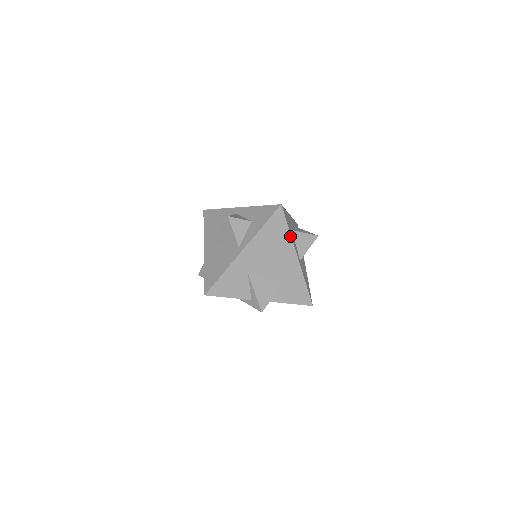
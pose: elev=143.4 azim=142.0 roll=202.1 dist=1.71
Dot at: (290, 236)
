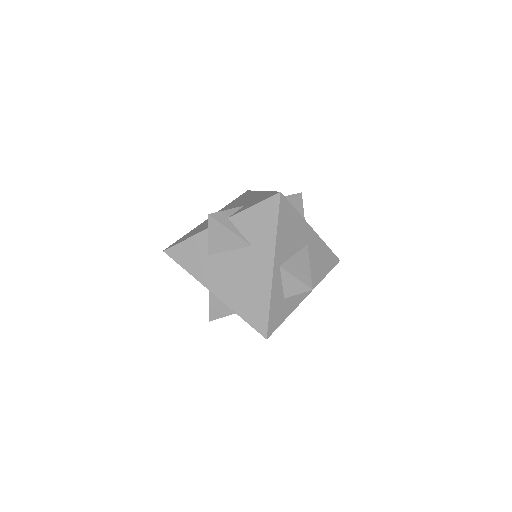
Dot at: occluded
